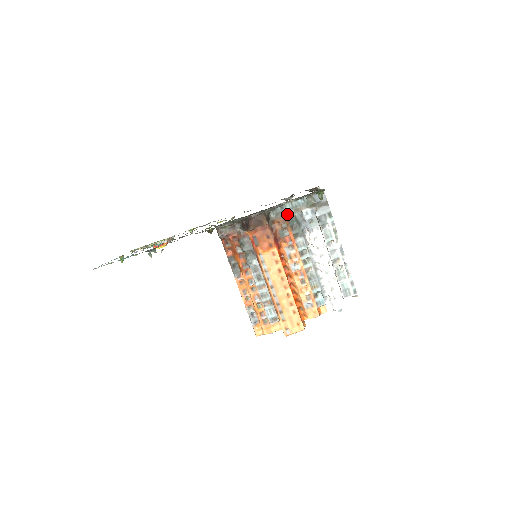
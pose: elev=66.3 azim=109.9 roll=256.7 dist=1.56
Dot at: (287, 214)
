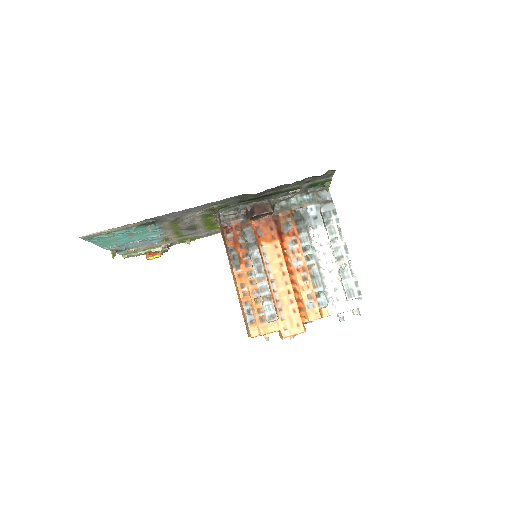
Dot at: (292, 208)
